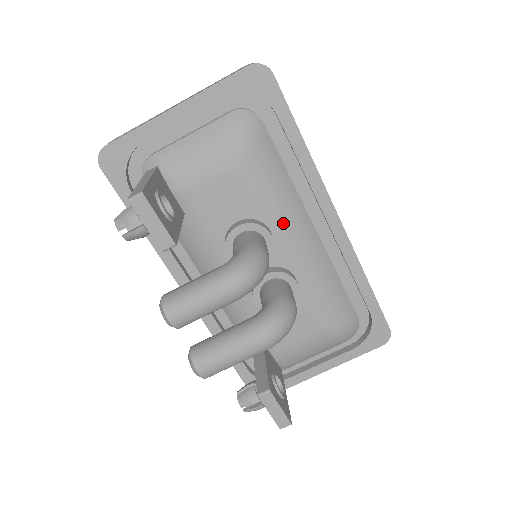
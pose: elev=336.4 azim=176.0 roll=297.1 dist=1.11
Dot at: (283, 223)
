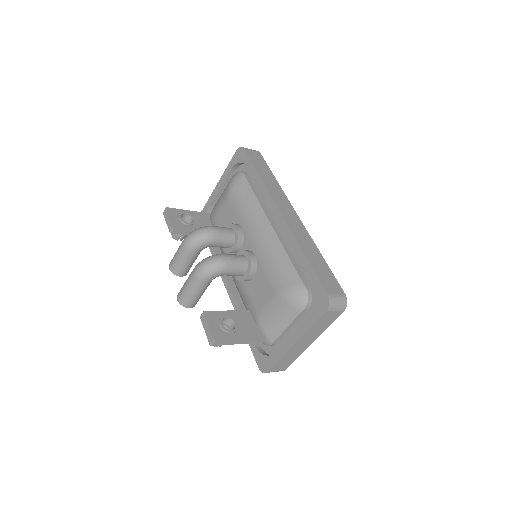
Dot at: (248, 222)
